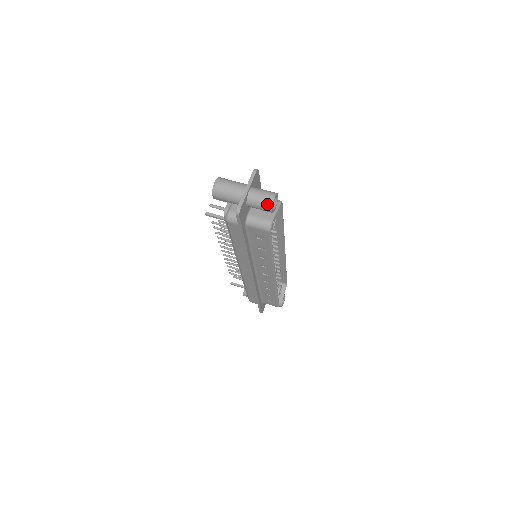
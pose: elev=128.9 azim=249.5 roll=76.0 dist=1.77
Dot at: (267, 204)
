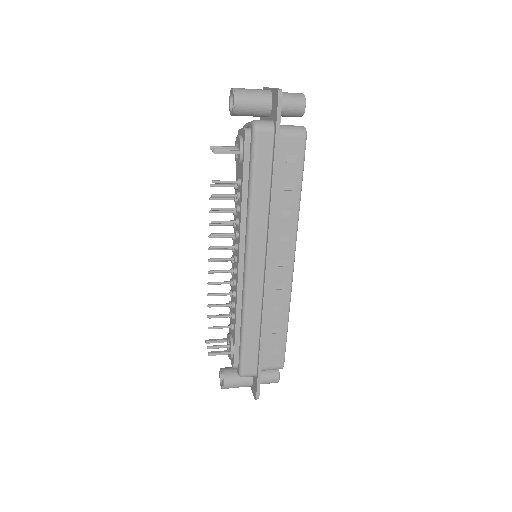
Dot at: (299, 97)
